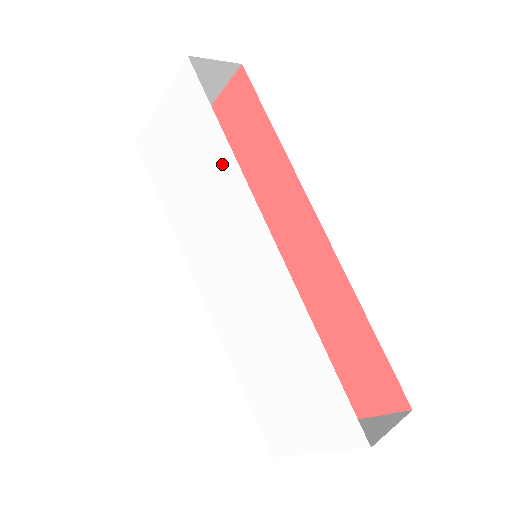
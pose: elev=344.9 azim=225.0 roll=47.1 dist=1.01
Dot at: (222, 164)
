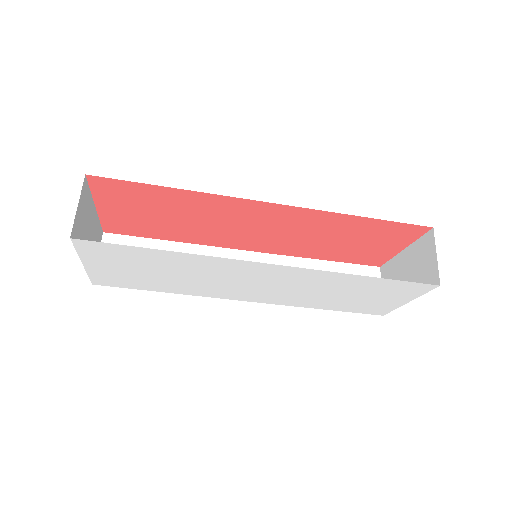
Dot at: (185, 260)
